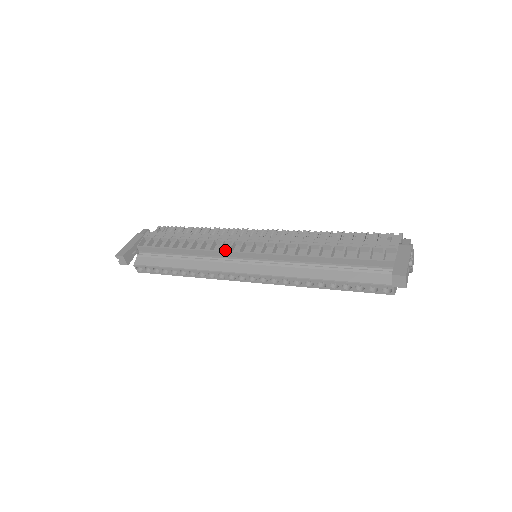
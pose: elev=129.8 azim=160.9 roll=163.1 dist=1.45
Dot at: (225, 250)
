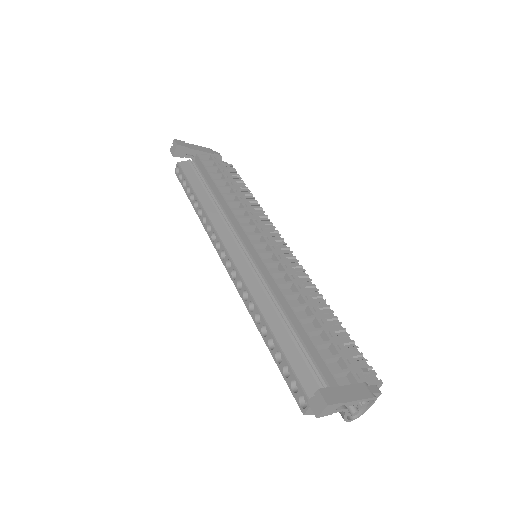
Dot at: (242, 224)
